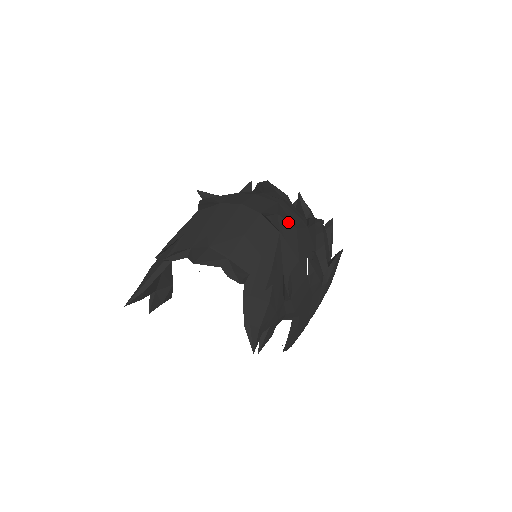
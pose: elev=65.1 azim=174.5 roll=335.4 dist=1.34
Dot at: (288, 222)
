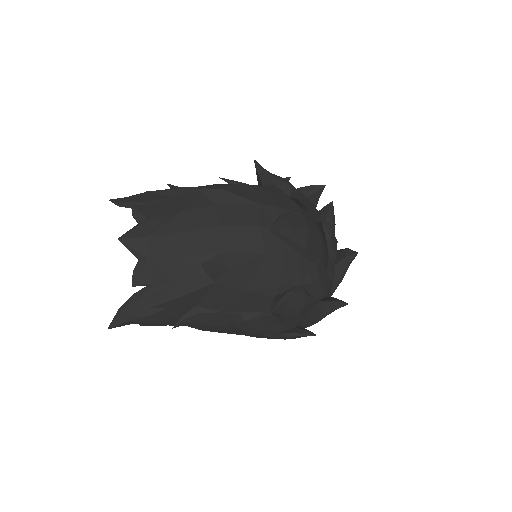
Dot at: (238, 281)
